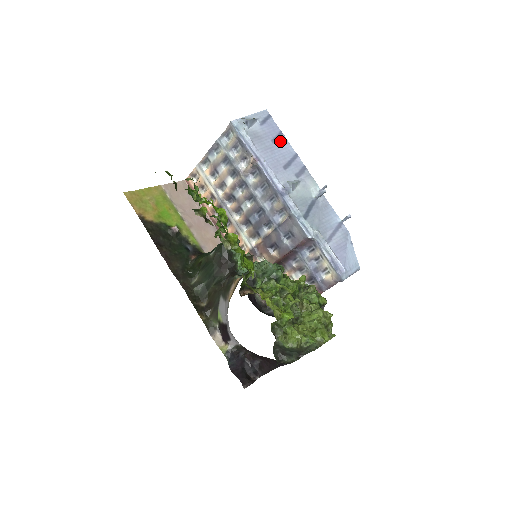
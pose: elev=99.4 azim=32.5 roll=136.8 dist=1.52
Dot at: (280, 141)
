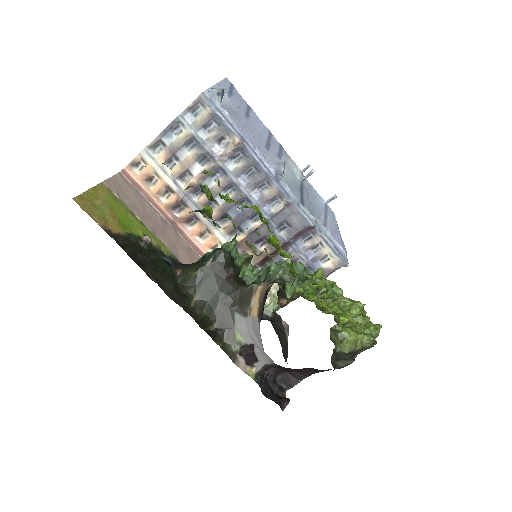
Dot at: (252, 116)
